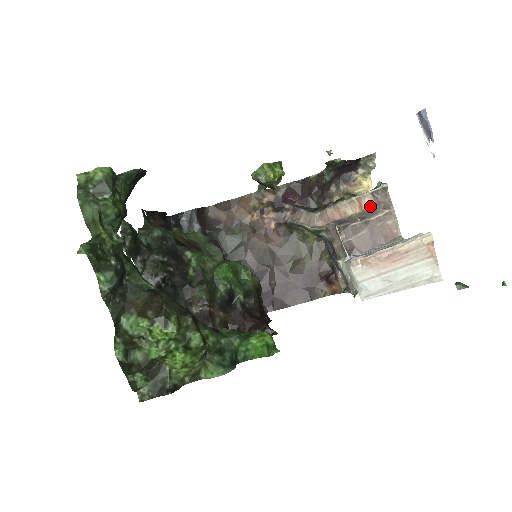
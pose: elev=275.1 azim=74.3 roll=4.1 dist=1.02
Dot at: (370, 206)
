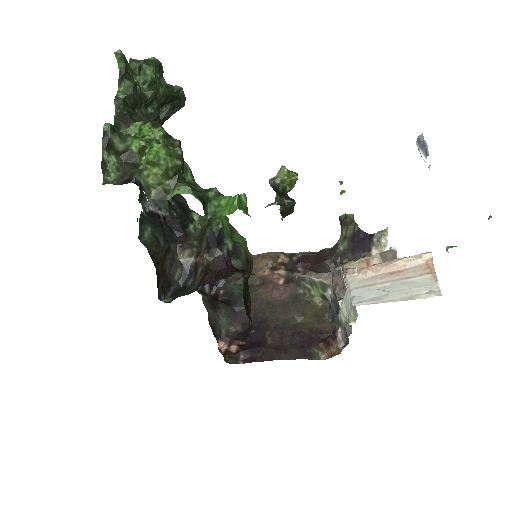
Dot at: occluded
